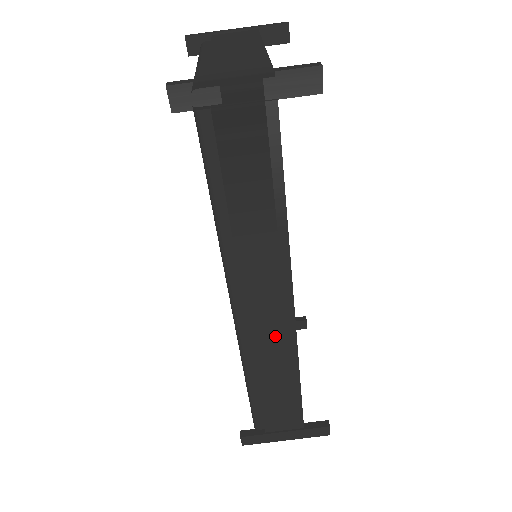
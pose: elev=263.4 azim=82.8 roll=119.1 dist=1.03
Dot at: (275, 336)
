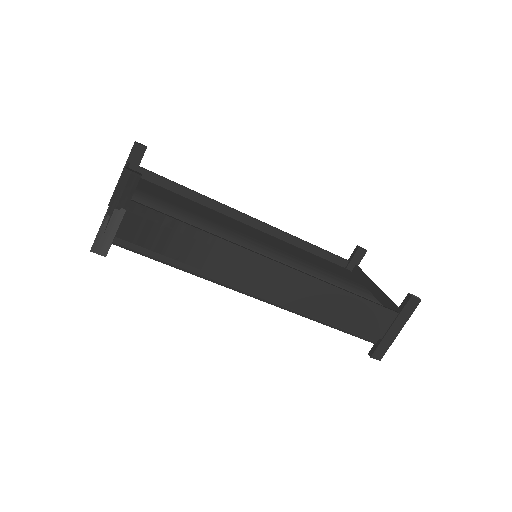
Dot at: (295, 287)
